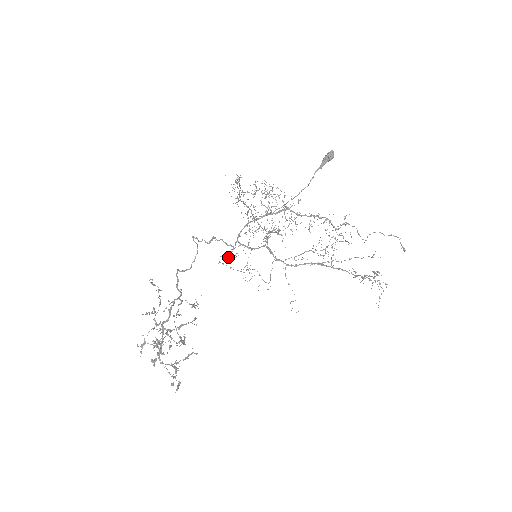
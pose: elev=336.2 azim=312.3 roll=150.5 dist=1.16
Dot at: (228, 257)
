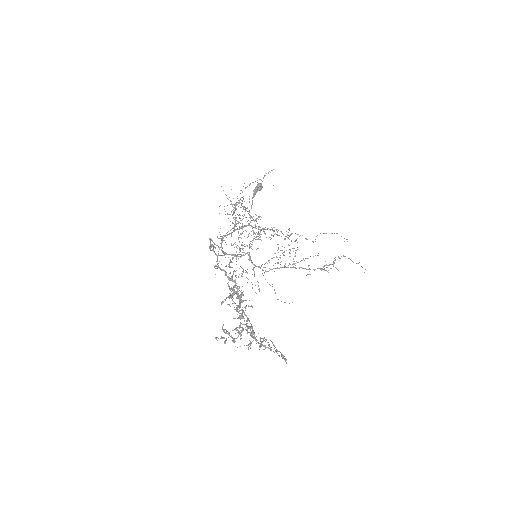
Dot at: occluded
